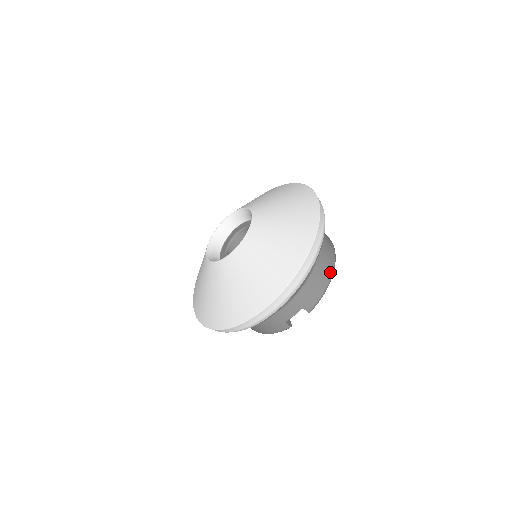
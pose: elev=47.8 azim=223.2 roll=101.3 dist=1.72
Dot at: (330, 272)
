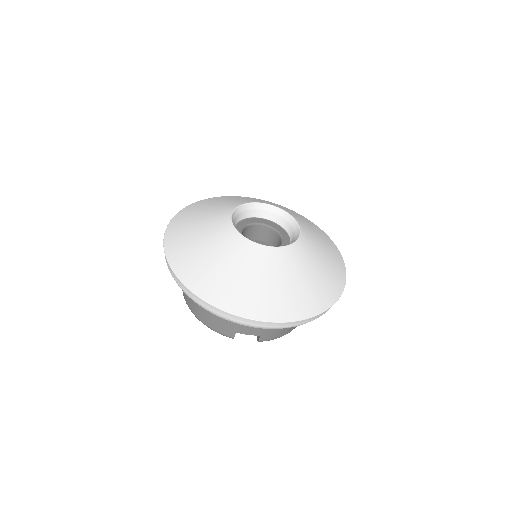
Dot at: occluded
